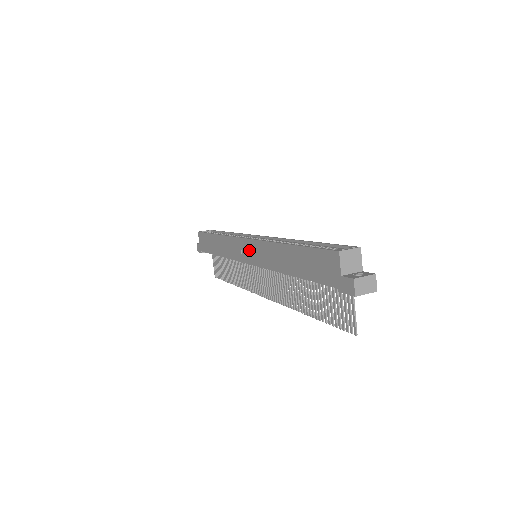
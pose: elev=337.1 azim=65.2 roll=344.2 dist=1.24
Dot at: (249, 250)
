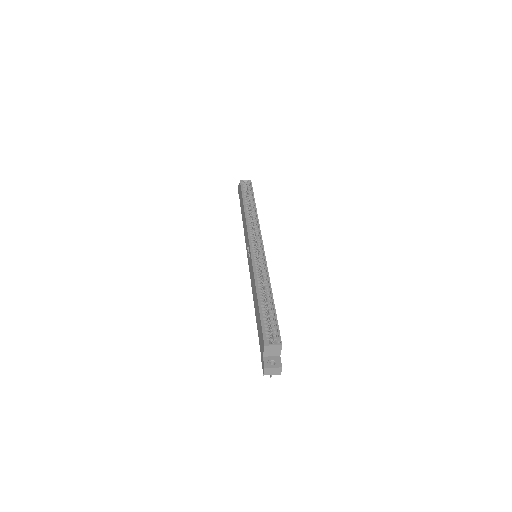
Dot at: (249, 255)
